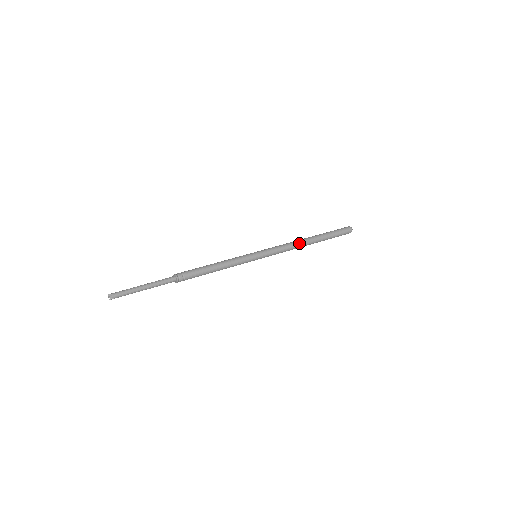
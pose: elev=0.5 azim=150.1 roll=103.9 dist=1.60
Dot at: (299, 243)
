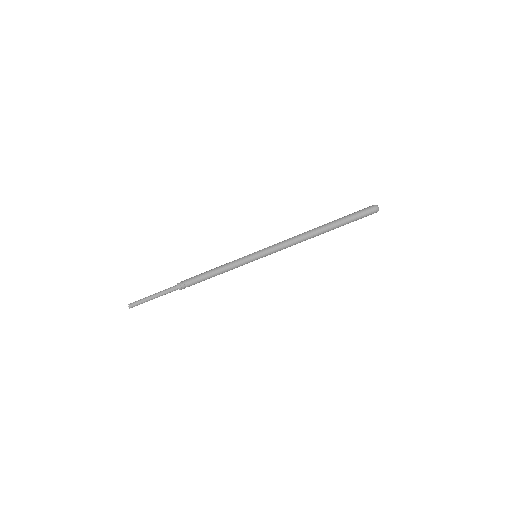
Dot at: (303, 236)
